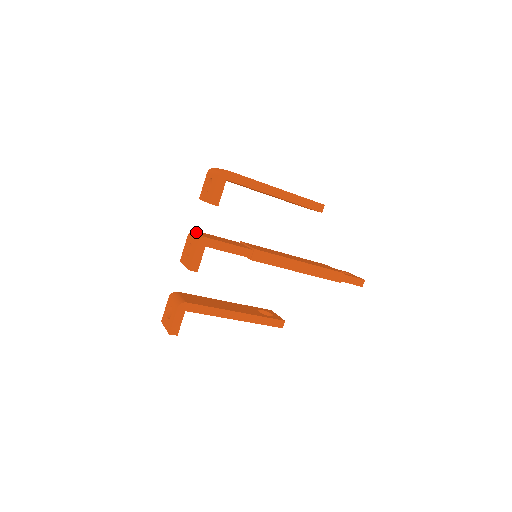
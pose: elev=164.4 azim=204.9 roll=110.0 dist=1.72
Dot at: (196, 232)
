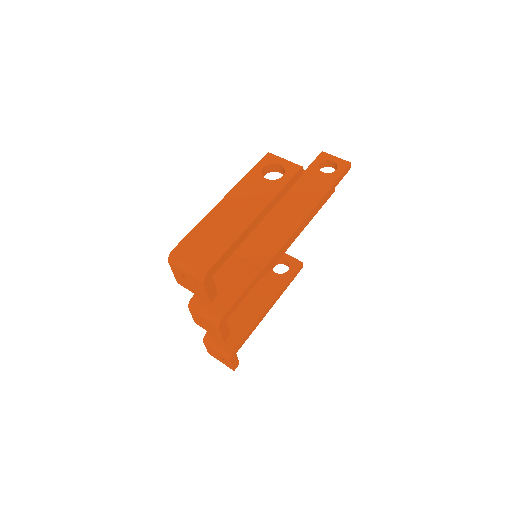
Dot at: (198, 305)
